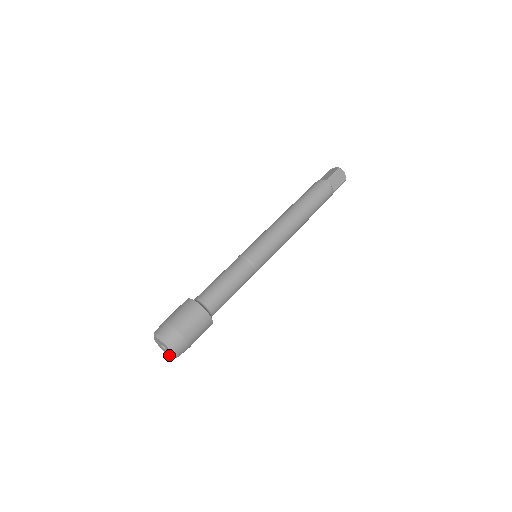
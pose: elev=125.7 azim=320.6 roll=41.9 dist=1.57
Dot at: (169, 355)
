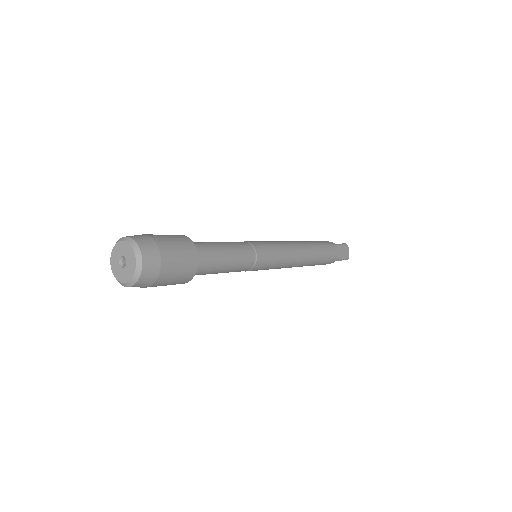
Dot at: (120, 280)
